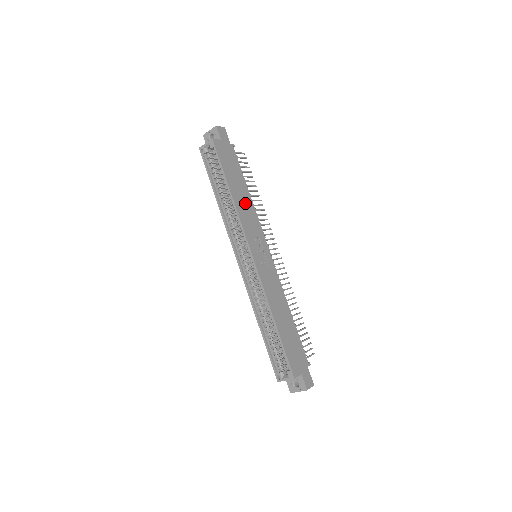
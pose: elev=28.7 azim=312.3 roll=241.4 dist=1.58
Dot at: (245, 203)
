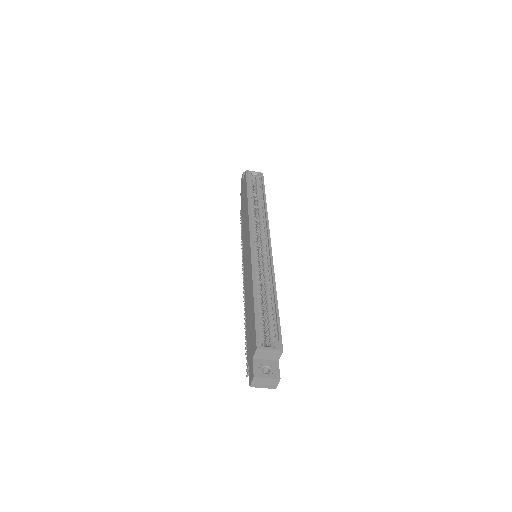
Dot at: occluded
